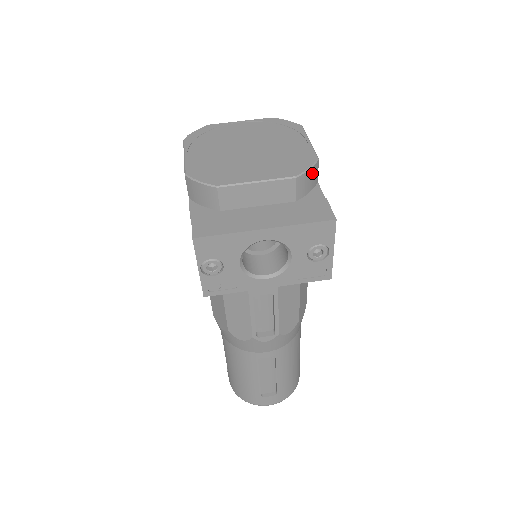
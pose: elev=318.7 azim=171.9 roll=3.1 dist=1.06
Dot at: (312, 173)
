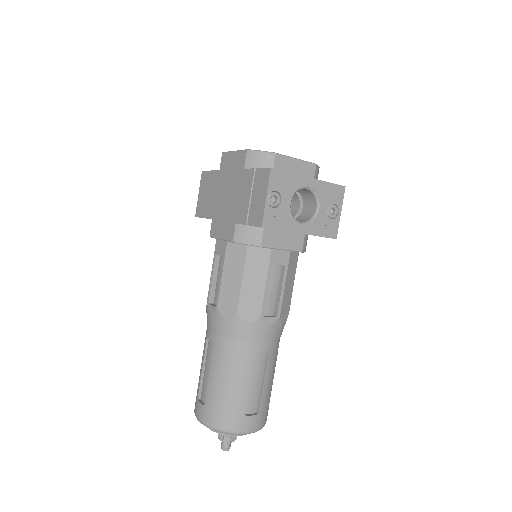
Dot at: (318, 172)
